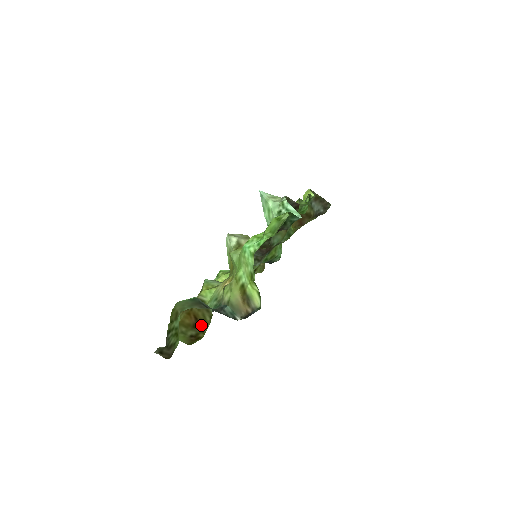
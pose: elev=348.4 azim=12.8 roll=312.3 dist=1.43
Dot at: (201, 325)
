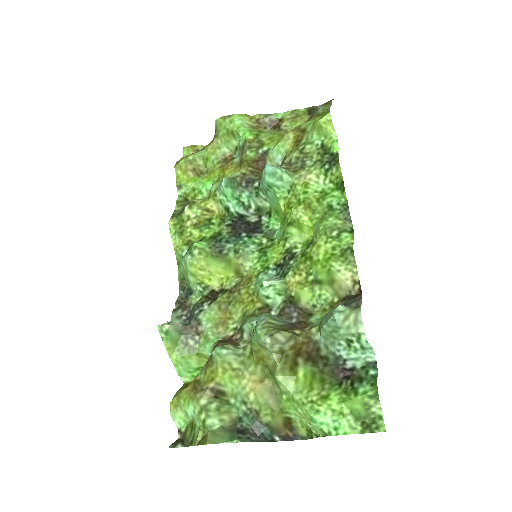
Dot at: occluded
